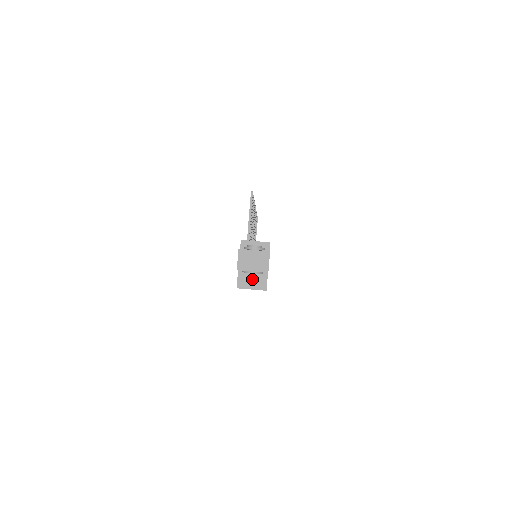
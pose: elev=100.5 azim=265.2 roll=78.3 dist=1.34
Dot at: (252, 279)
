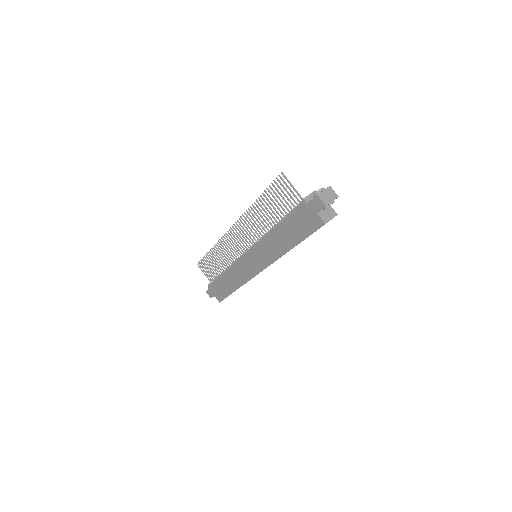
Dot at: (327, 214)
